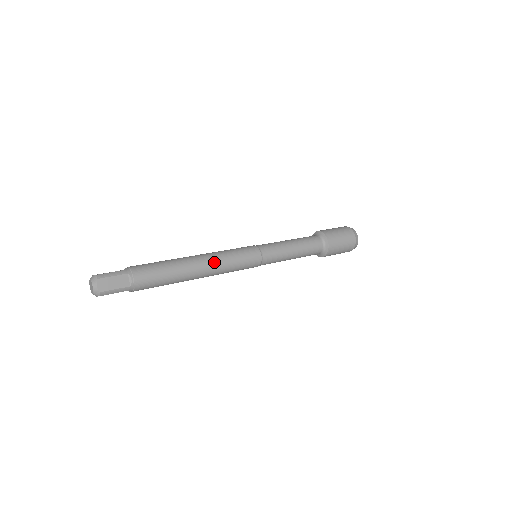
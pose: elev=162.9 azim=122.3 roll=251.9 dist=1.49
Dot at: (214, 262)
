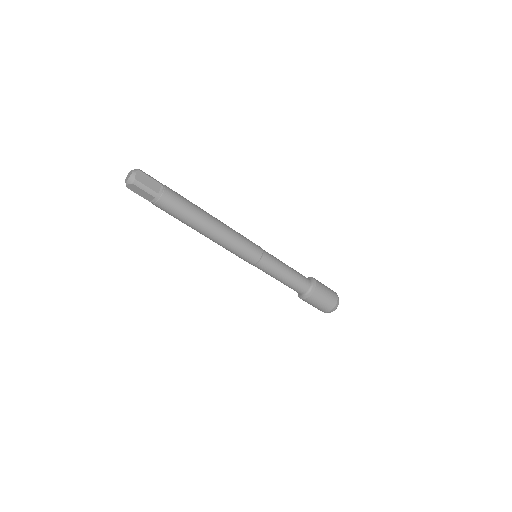
Dot at: (226, 228)
